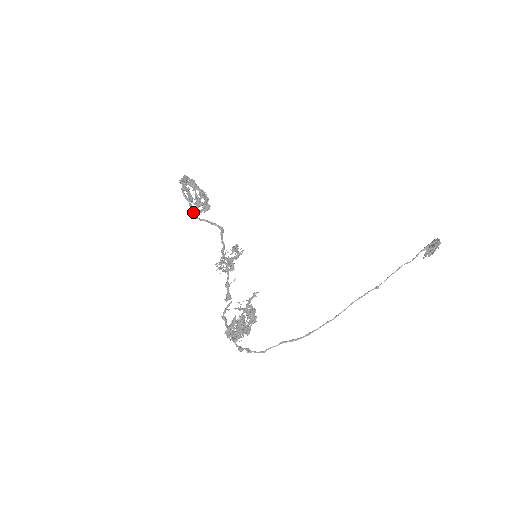
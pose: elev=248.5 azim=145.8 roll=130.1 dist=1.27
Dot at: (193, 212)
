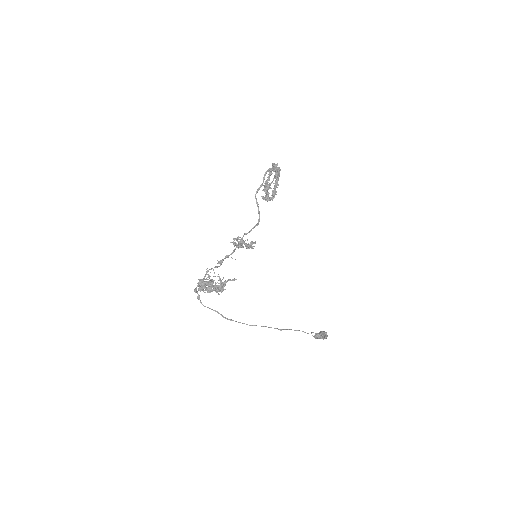
Dot at: occluded
